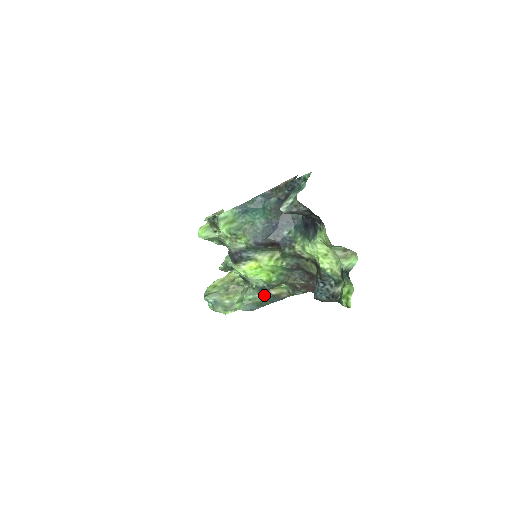
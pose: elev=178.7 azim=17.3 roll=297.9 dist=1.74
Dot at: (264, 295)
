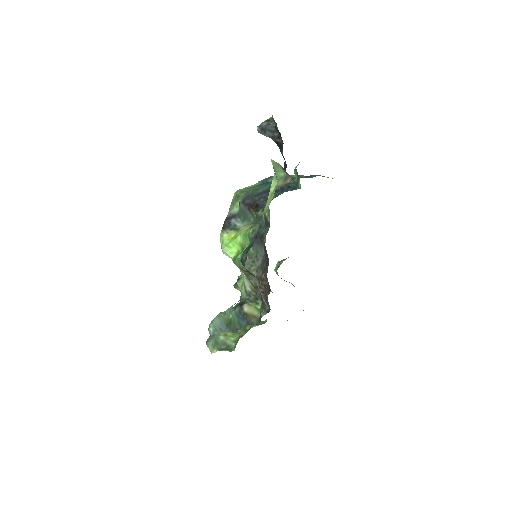
Dot at: (237, 309)
